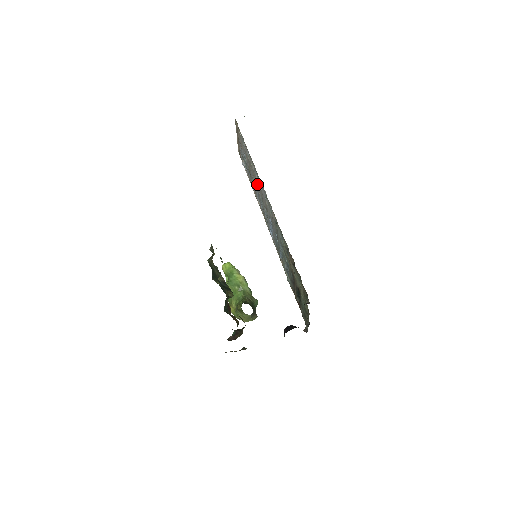
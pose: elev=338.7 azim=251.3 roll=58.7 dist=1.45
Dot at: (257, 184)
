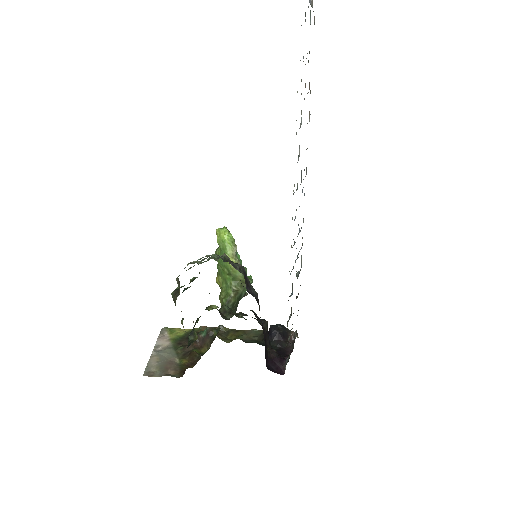
Dot at: occluded
